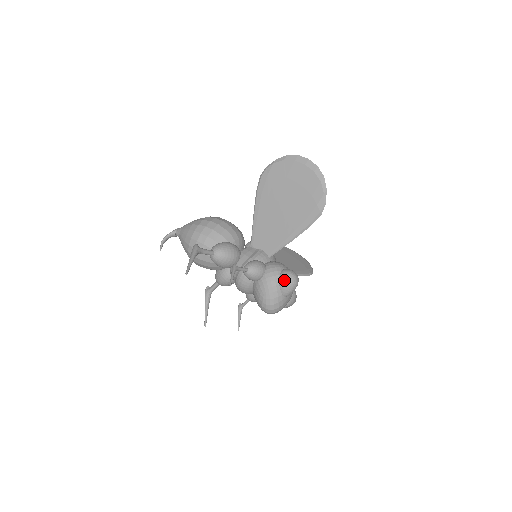
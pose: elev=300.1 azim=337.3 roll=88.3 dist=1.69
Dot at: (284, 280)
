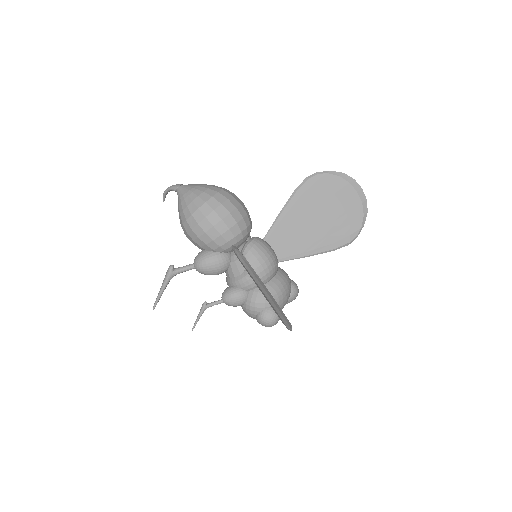
Dot at: (258, 322)
